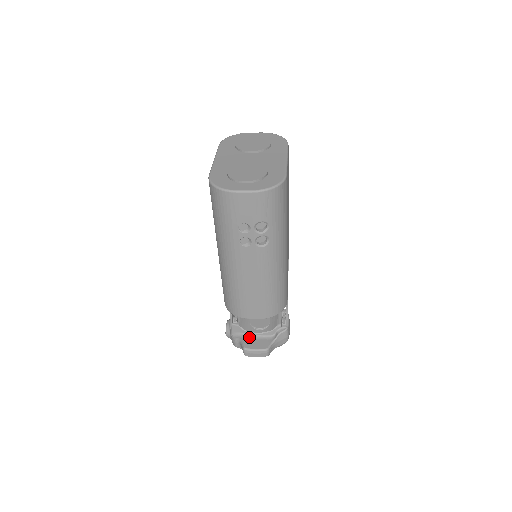
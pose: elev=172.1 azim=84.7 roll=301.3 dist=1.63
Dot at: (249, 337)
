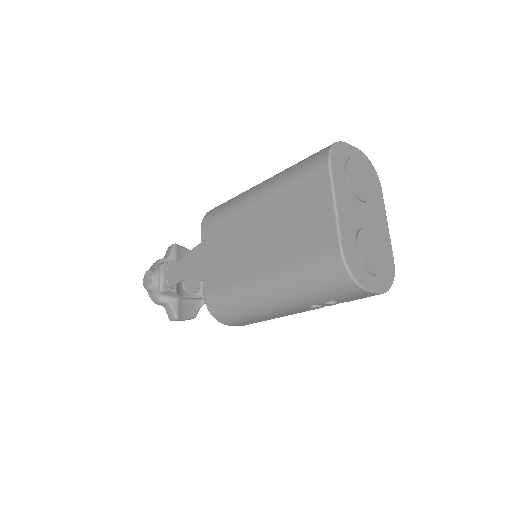
Dot at: (180, 302)
